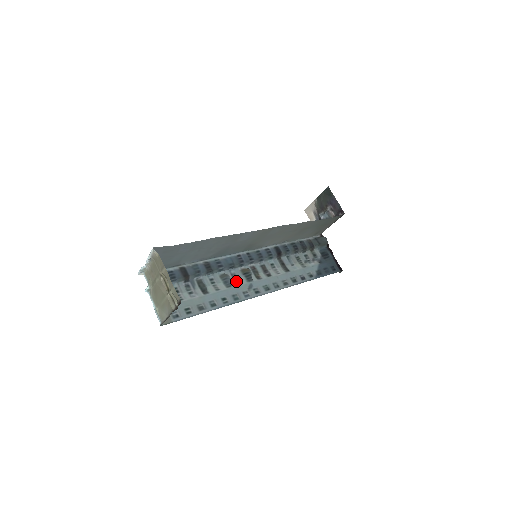
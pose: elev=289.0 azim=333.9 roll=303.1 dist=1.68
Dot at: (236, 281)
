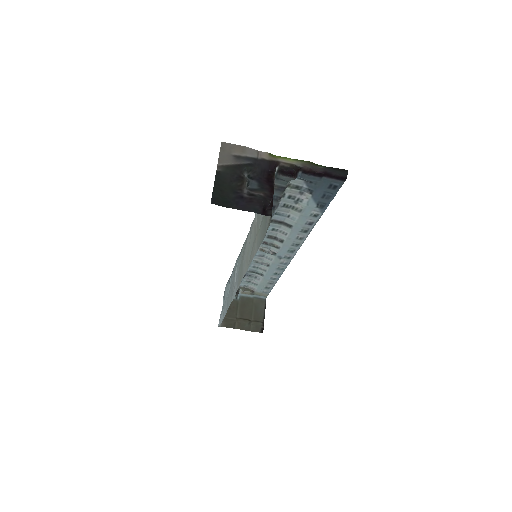
Dot at: (267, 259)
